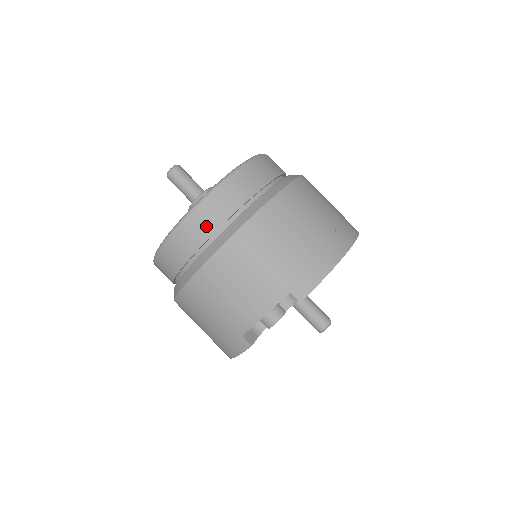
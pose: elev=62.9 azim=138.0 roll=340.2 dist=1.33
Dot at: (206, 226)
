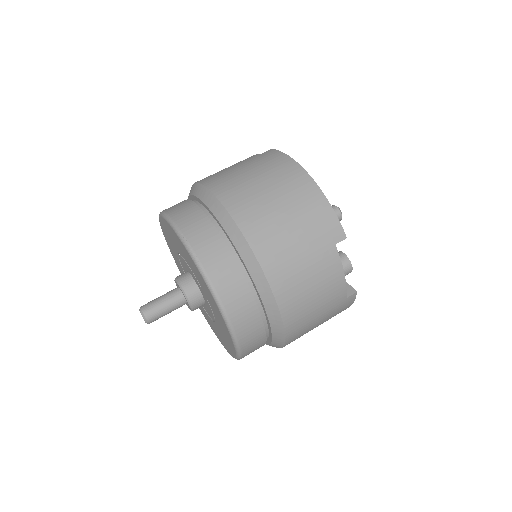
Dot at: (245, 305)
